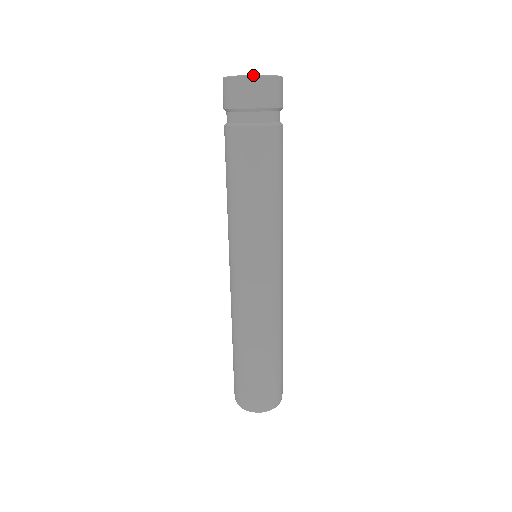
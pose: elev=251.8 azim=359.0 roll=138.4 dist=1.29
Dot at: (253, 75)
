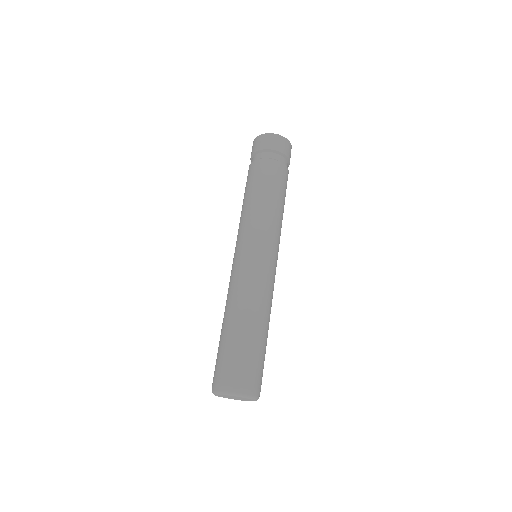
Dot at: (289, 141)
